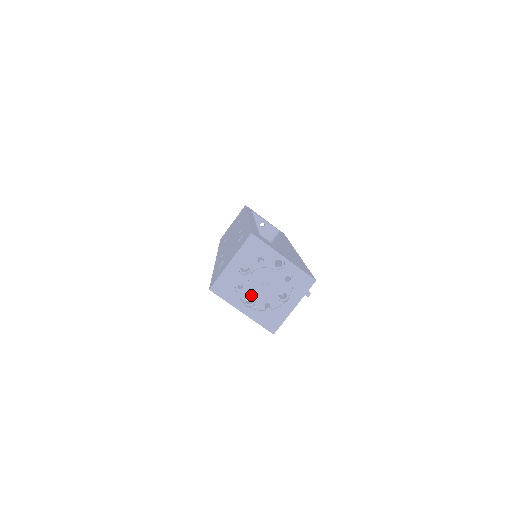
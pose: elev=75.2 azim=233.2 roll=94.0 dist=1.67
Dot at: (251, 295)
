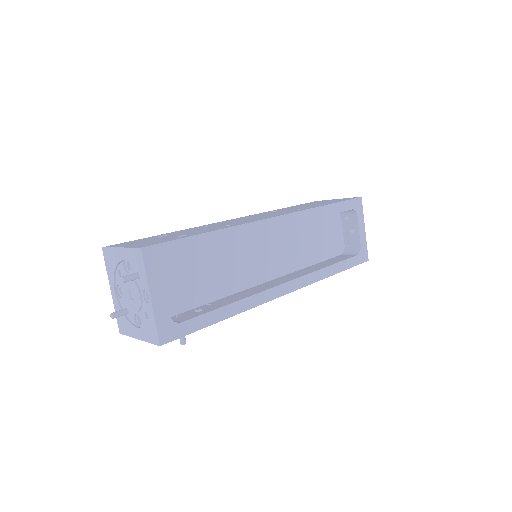
Dot at: (122, 289)
